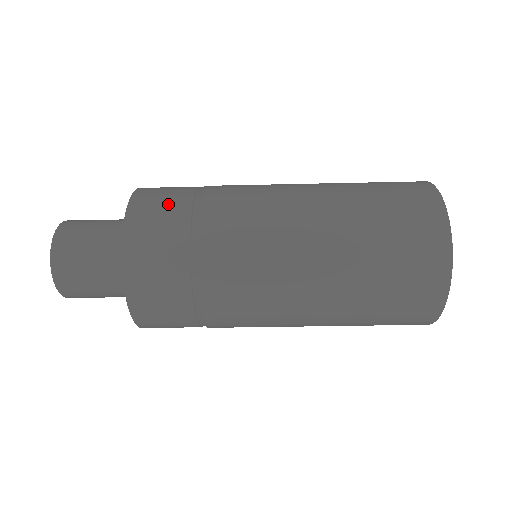
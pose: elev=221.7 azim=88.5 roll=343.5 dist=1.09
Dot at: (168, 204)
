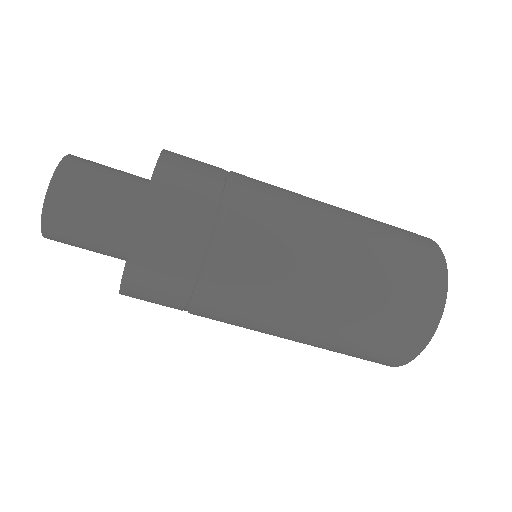
Dot at: (198, 183)
